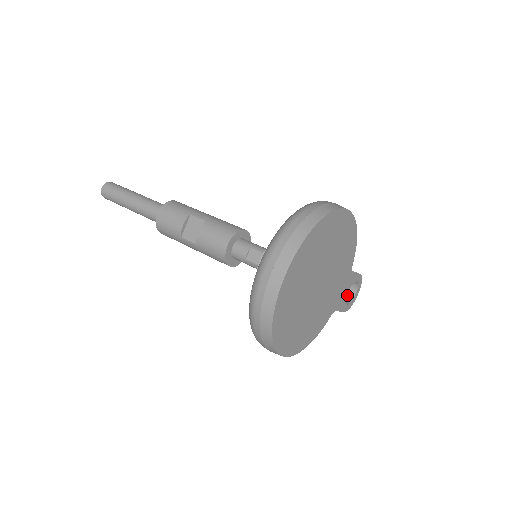
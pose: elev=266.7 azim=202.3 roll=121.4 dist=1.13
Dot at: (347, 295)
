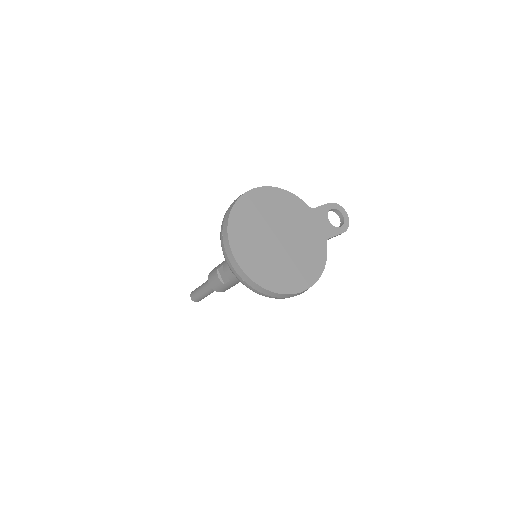
Dot at: (340, 221)
